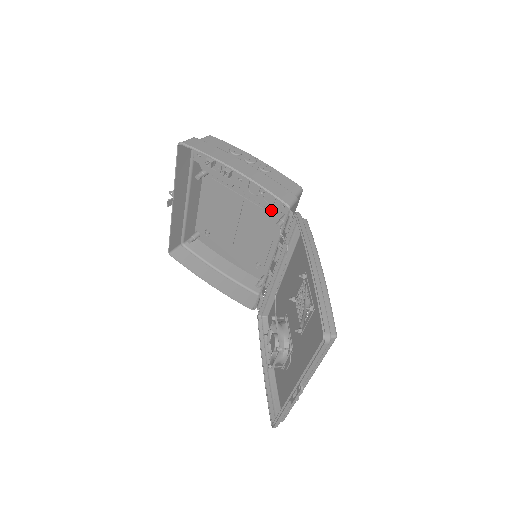
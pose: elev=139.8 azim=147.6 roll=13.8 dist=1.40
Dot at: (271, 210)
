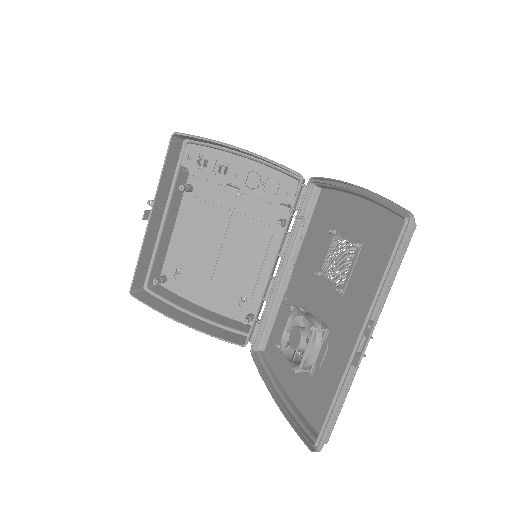
Dot at: (272, 203)
